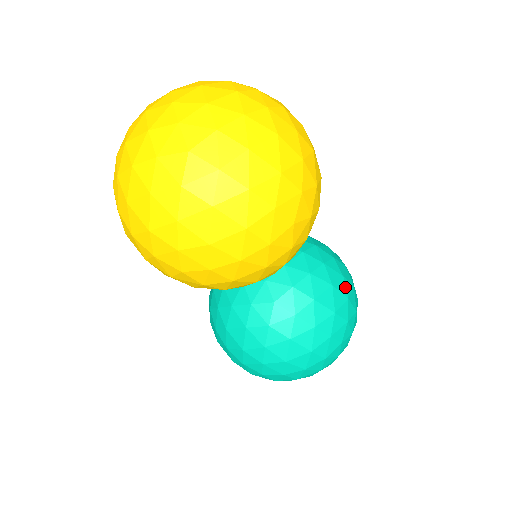
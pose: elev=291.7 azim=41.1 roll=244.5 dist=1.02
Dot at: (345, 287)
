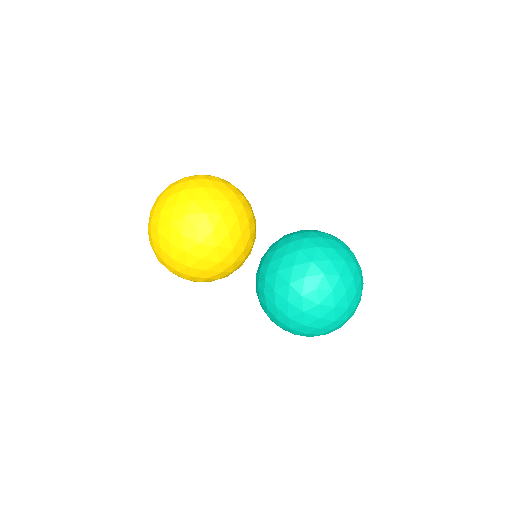
Dot at: occluded
